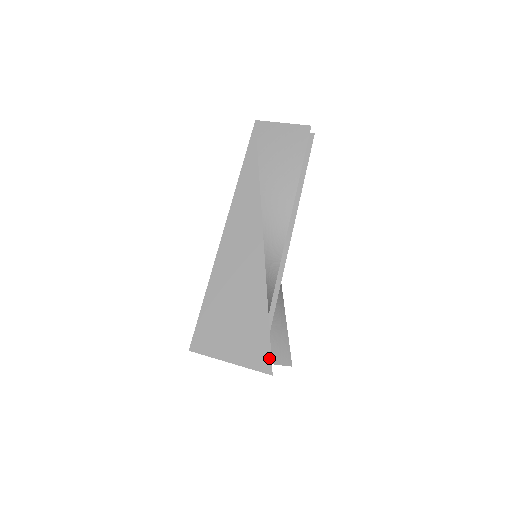
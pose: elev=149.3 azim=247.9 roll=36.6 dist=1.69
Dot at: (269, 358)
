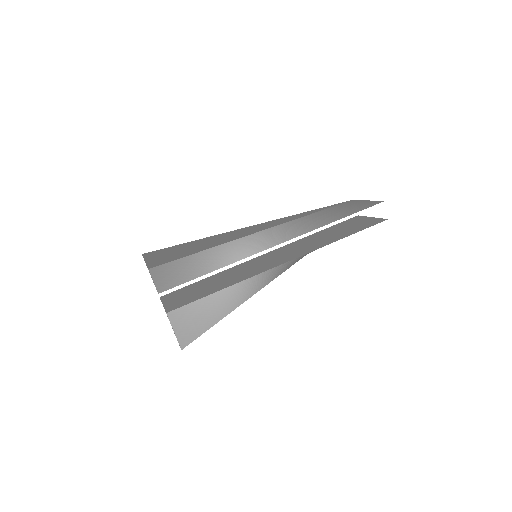
Dot at: (164, 263)
